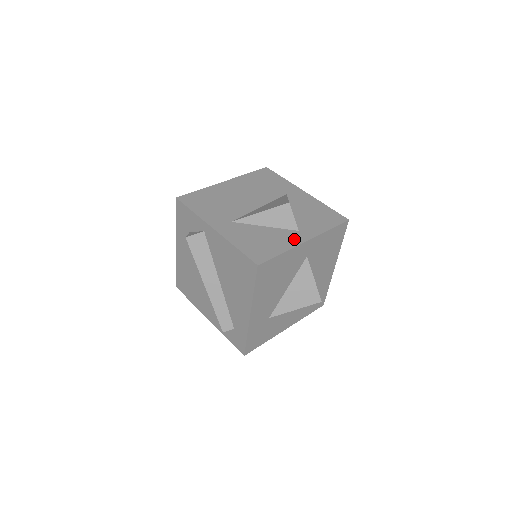
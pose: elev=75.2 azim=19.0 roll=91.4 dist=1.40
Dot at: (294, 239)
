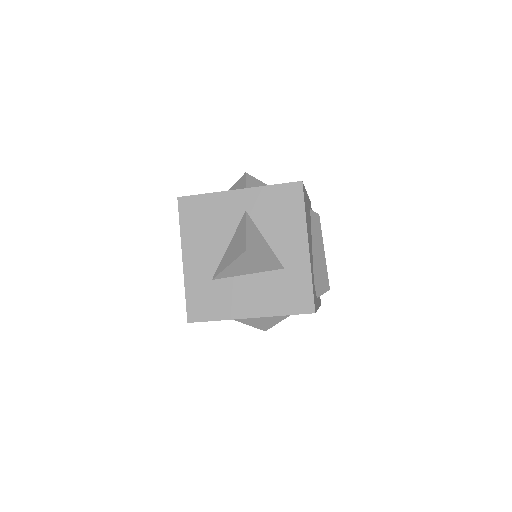
Dot at: occluded
